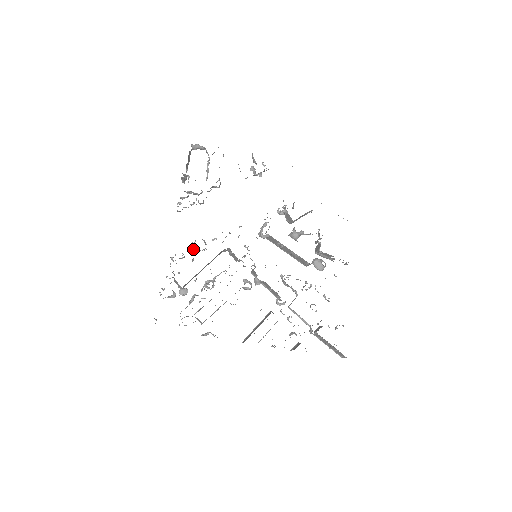
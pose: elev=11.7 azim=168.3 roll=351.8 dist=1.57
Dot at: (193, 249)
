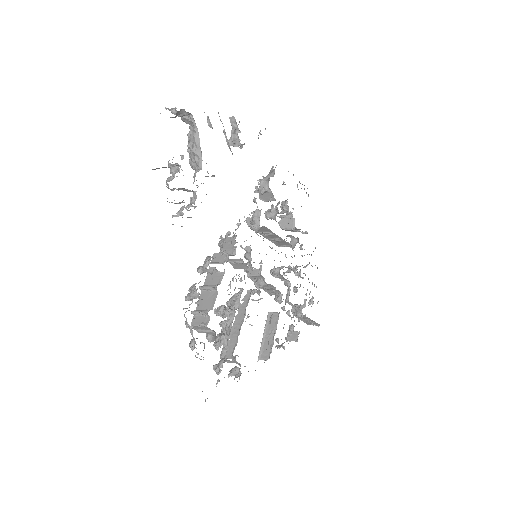
Dot at: (201, 273)
